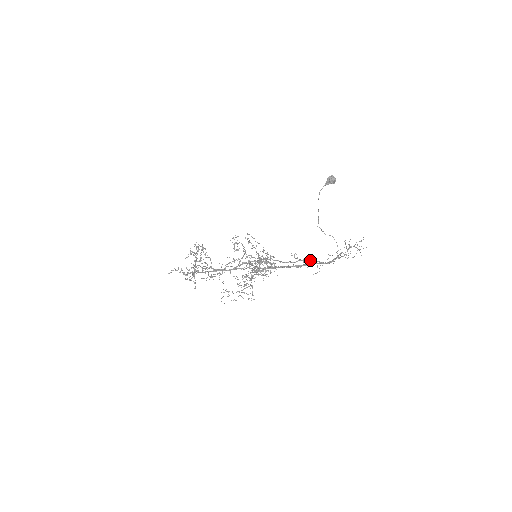
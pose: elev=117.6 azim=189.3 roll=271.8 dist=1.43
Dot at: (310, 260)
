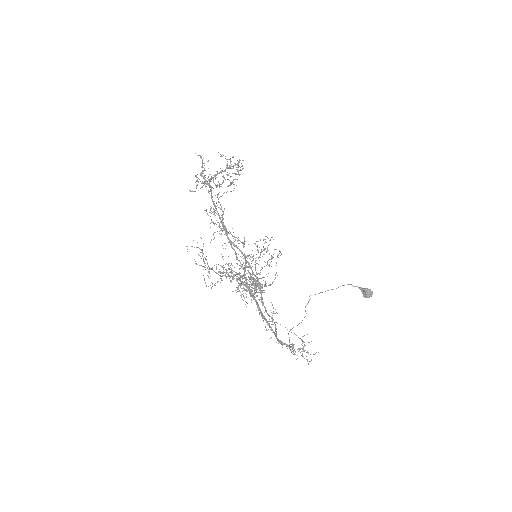
Dot at: (275, 325)
